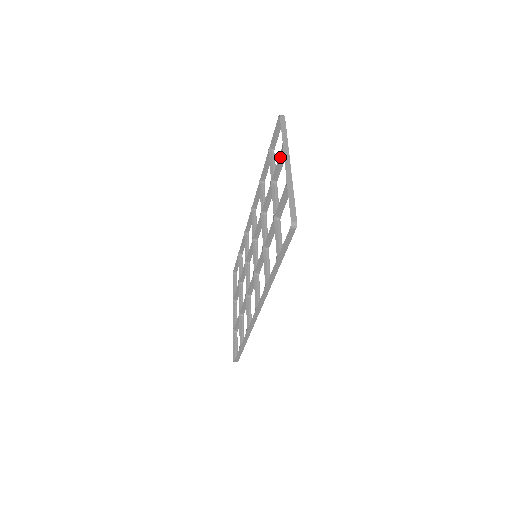
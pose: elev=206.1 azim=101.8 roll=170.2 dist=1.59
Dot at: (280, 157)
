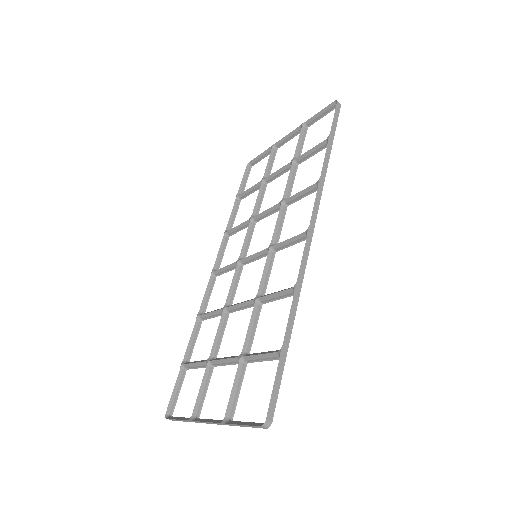
Dot at: (271, 155)
